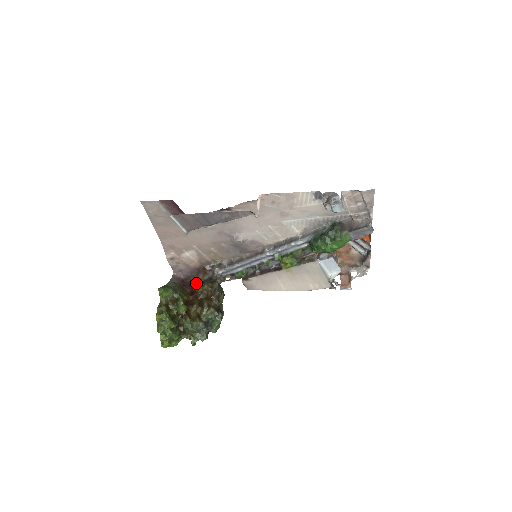
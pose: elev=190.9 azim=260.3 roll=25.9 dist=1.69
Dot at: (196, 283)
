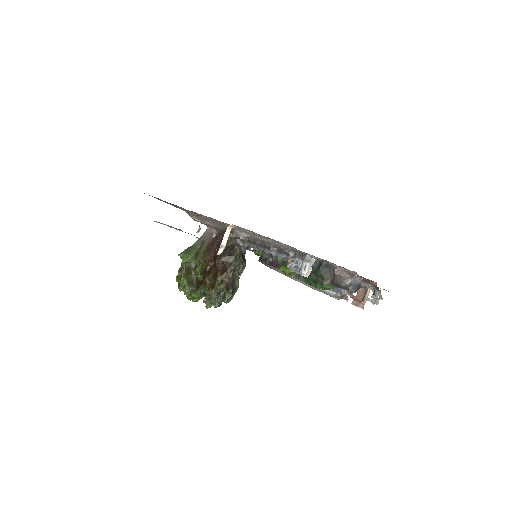
Dot at: occluded
